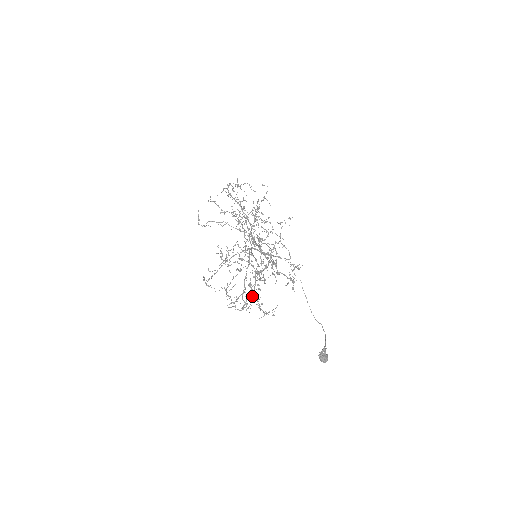
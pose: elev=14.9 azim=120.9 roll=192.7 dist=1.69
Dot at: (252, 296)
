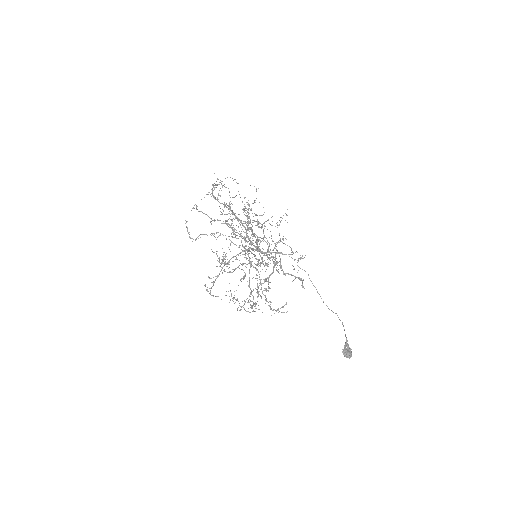
Dot at: occluded
